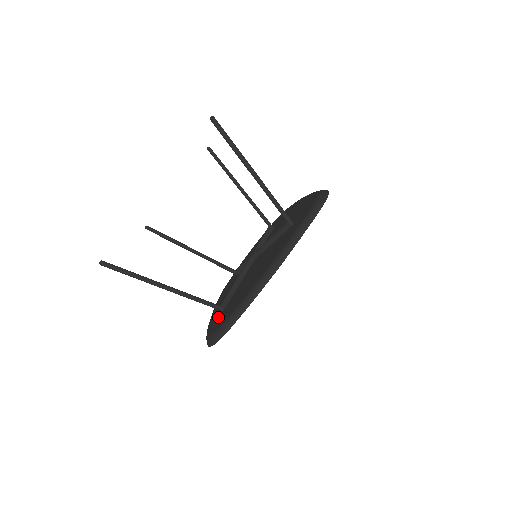
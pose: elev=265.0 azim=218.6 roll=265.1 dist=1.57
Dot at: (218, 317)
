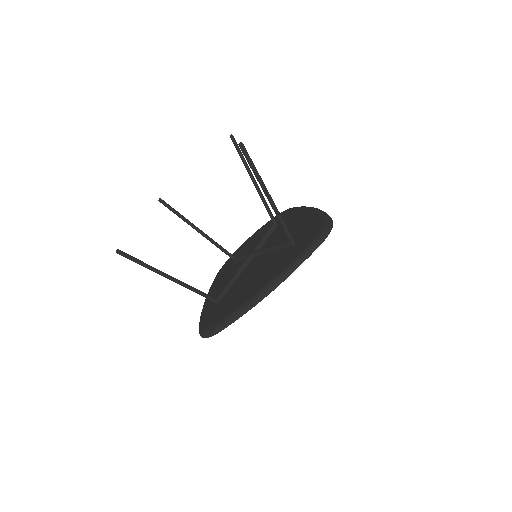
Dot at: (212, 308)
